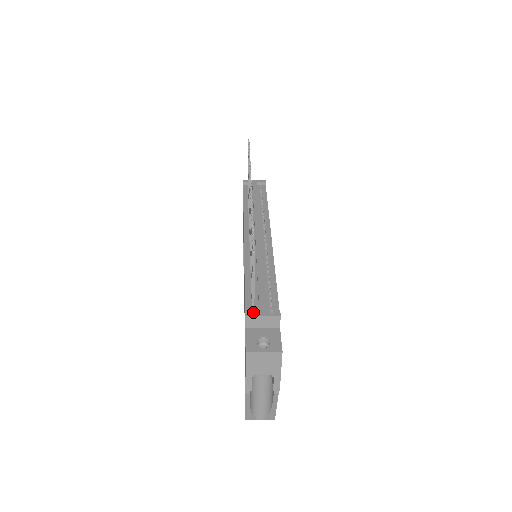
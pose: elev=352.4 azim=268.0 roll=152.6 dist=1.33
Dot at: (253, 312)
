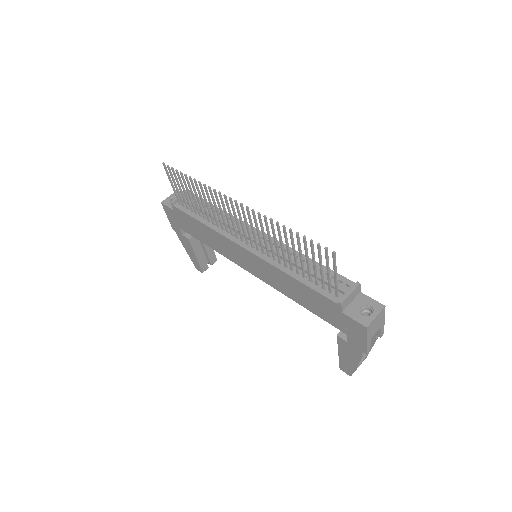
Dot at: (338, 297)
